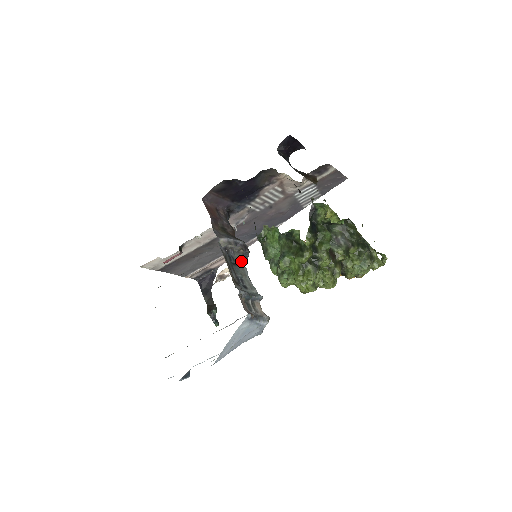
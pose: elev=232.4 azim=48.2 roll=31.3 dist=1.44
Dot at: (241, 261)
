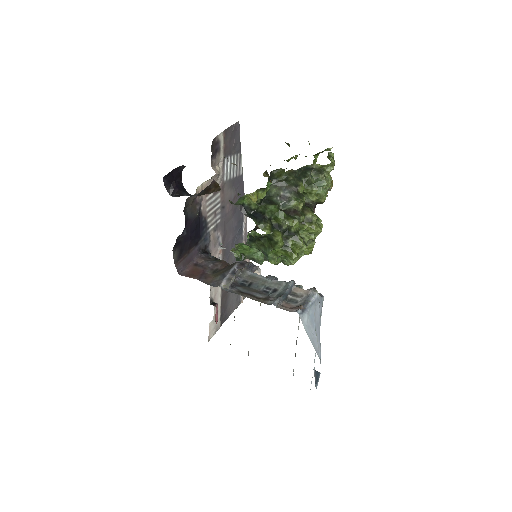
Dot at: (251, 275)
